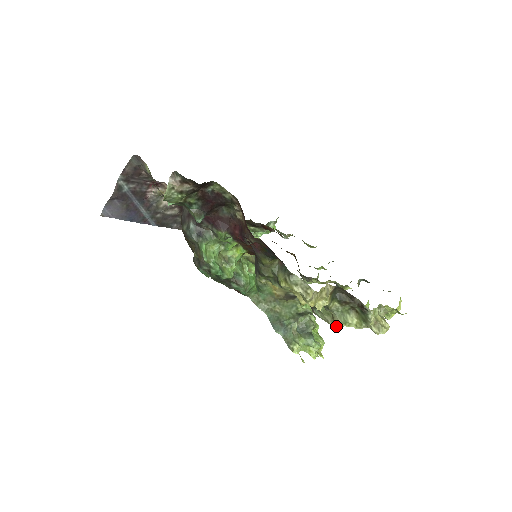
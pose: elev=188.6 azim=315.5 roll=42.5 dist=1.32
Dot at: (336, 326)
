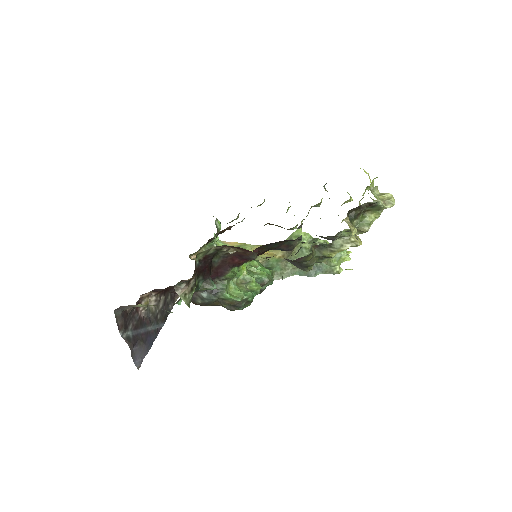
Dot at: occluded
